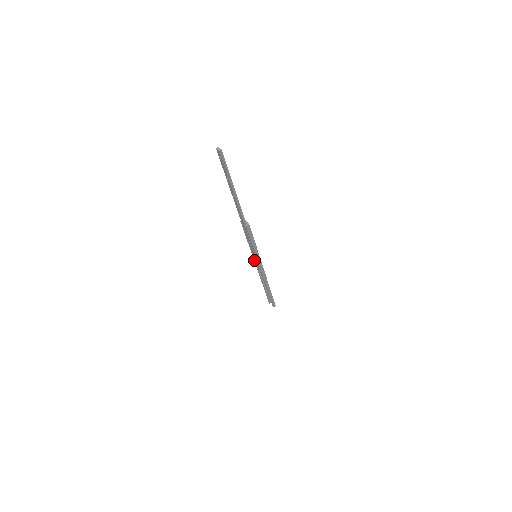
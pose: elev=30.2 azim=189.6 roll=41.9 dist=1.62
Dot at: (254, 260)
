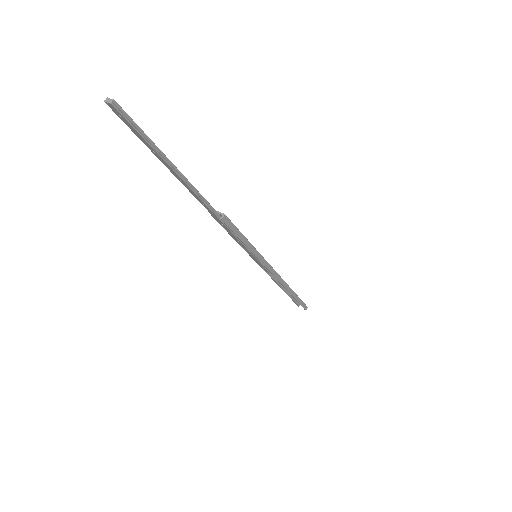
Dot at: (256, 262)
